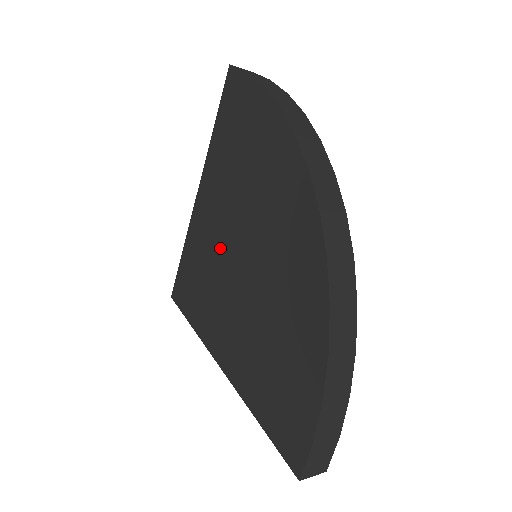
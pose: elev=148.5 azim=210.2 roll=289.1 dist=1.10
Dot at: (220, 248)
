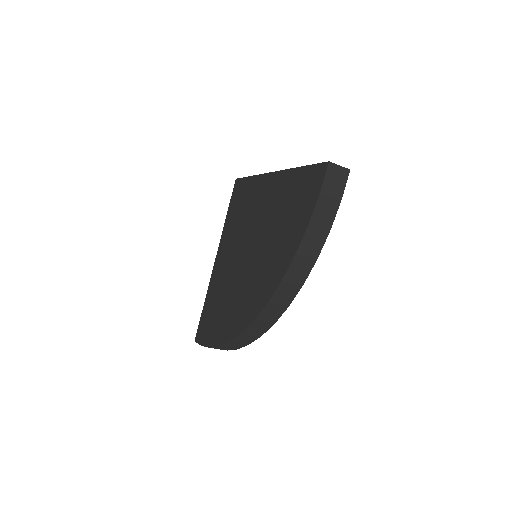
Dot at: (249, 226)
